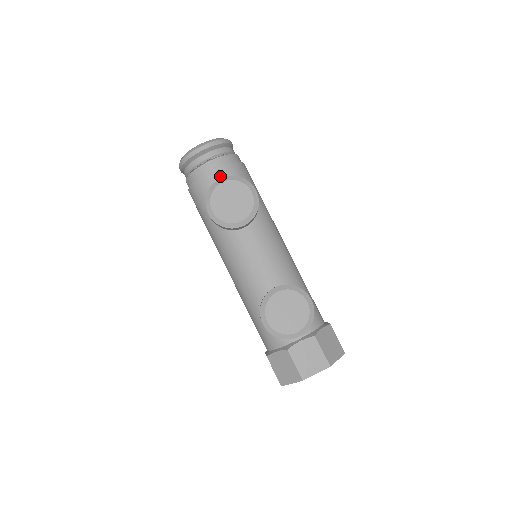
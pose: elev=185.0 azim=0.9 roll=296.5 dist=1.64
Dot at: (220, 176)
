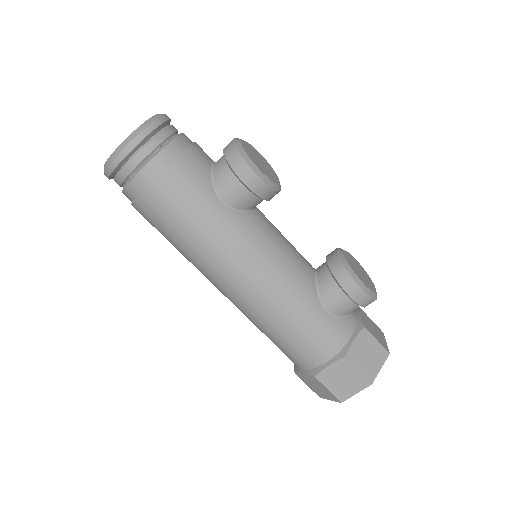
Dot at: (203, 151)
